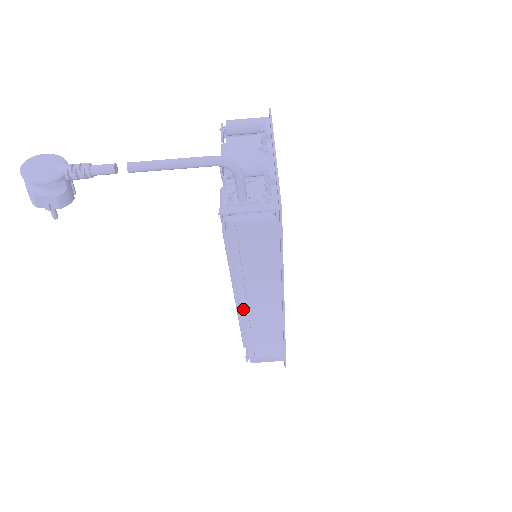
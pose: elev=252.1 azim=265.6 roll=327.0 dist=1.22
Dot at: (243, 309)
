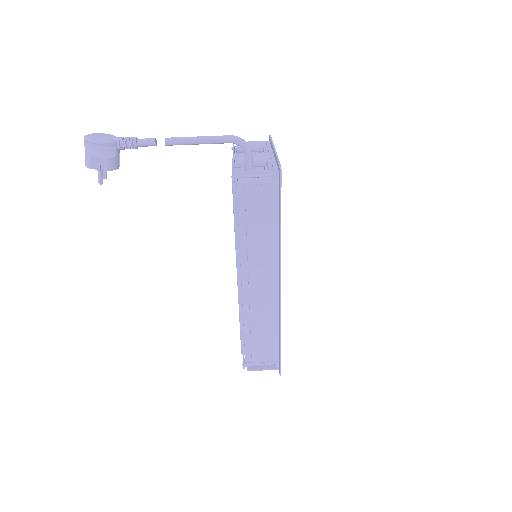
Dot at: (244, 291)
